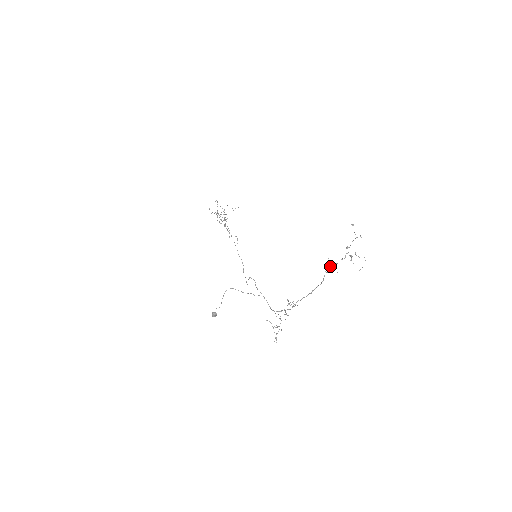
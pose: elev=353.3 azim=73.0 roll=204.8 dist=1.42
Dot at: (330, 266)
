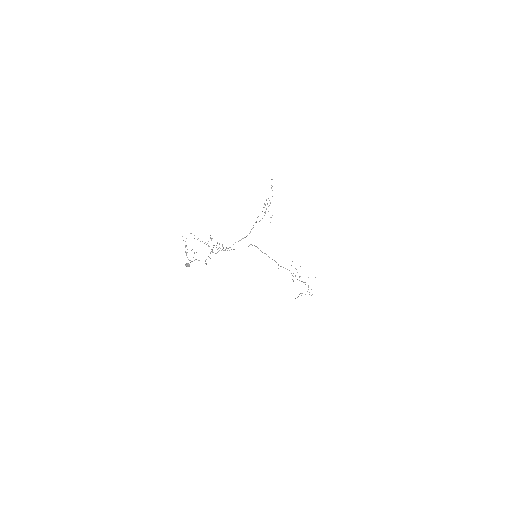
Dot at: (259, 221)
